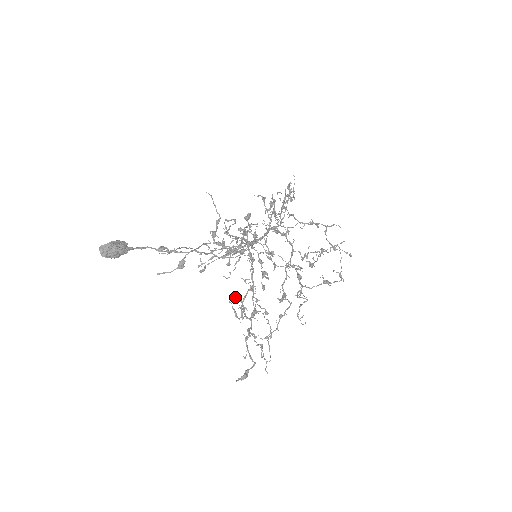
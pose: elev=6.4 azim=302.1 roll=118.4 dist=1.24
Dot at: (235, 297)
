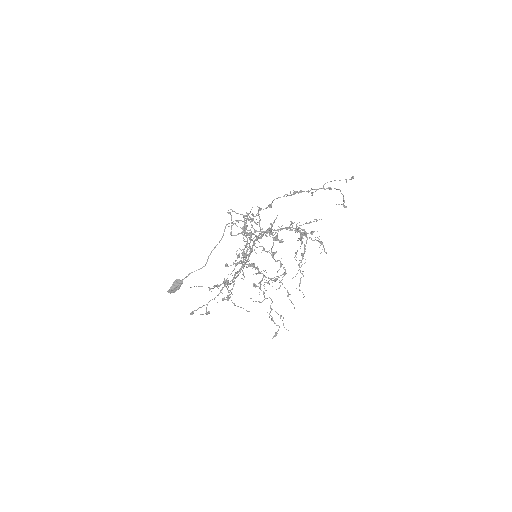
Dot at: (255, 285)
